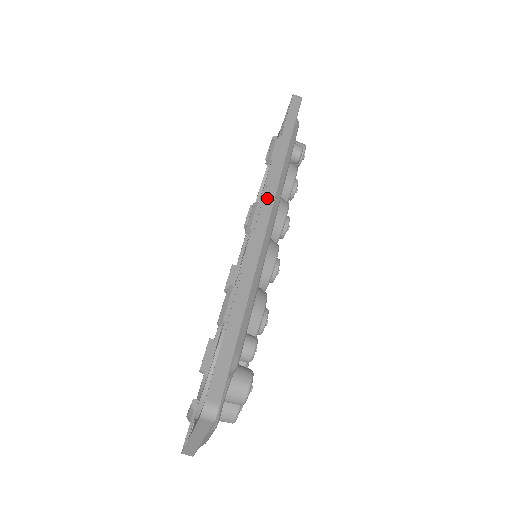
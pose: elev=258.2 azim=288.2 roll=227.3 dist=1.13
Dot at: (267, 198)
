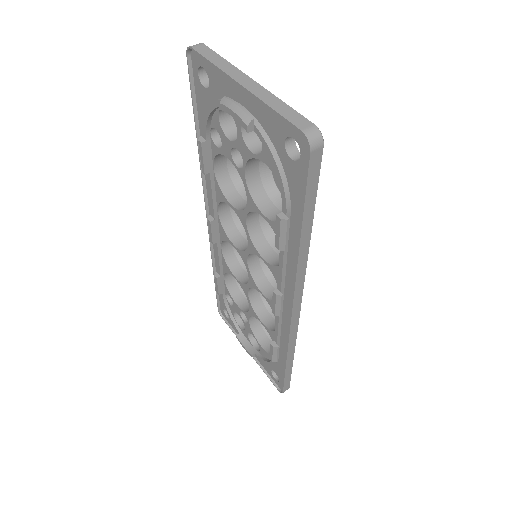
Dot at: occluded
